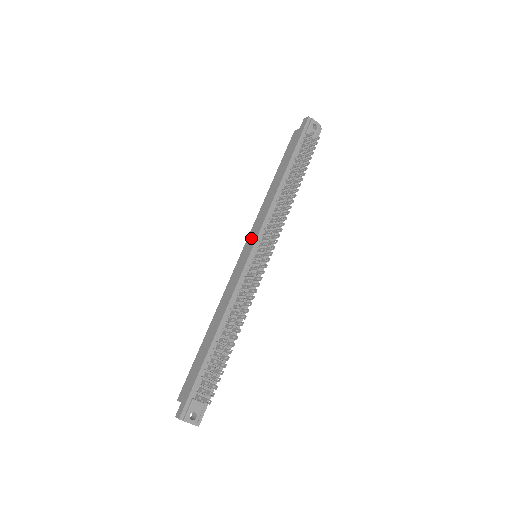
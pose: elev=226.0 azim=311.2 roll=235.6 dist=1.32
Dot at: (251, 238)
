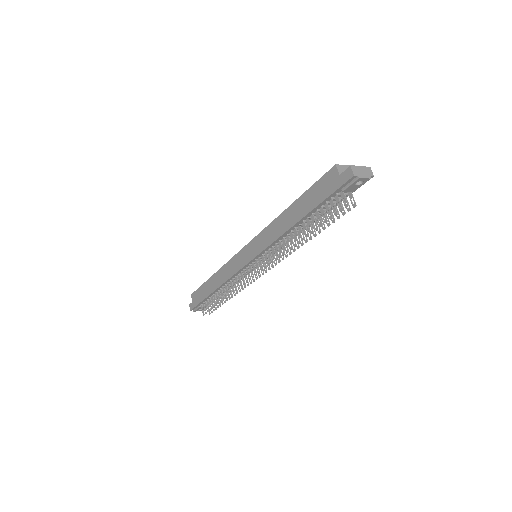
Dot at: (253, 248)
